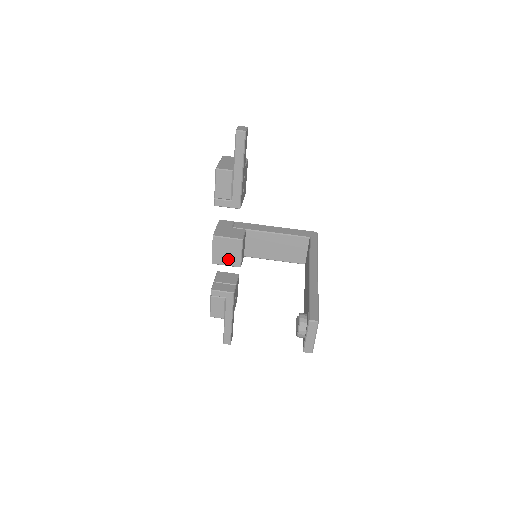
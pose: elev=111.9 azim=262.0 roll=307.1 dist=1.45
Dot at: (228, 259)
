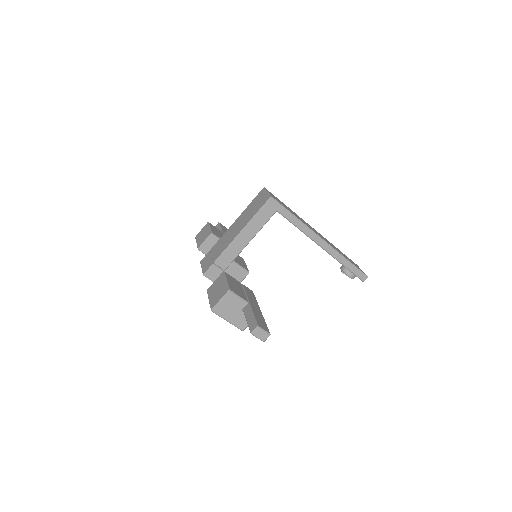
Dot at: occluded
